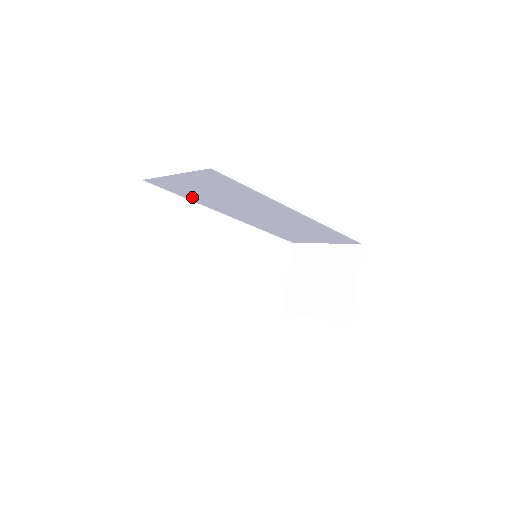
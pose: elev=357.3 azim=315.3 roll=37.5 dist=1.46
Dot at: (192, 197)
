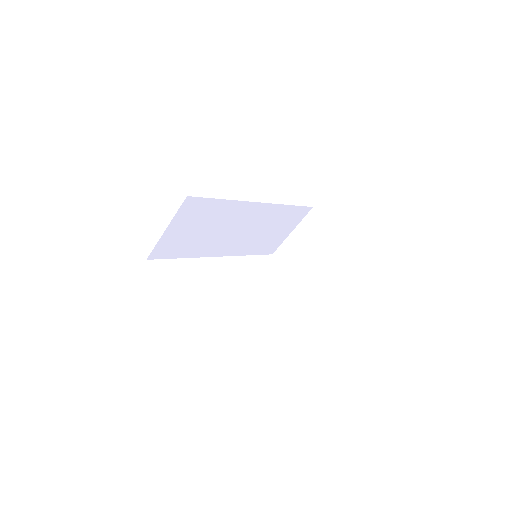
Dot at: (185, 252)
